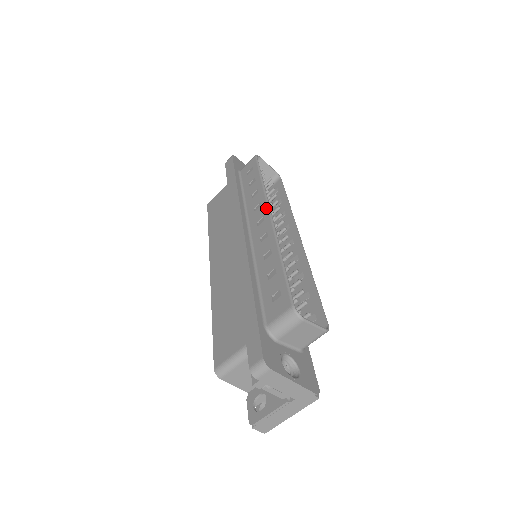
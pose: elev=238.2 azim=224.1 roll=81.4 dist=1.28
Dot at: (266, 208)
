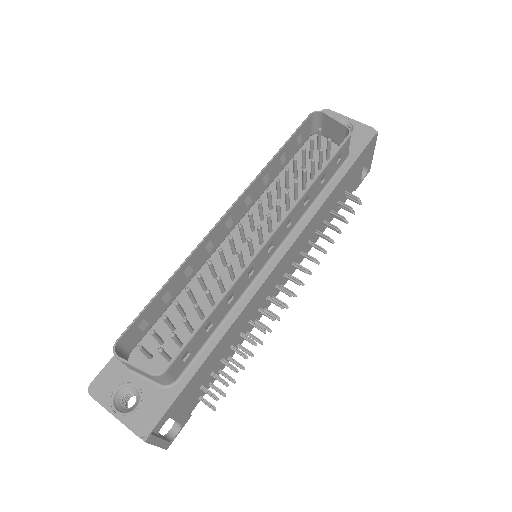
Dot at: (233, 205)
